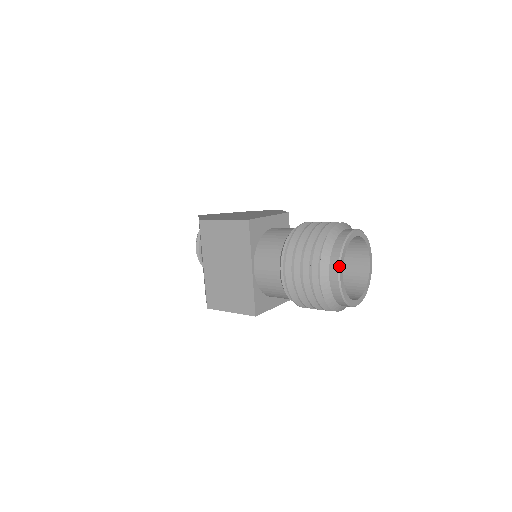
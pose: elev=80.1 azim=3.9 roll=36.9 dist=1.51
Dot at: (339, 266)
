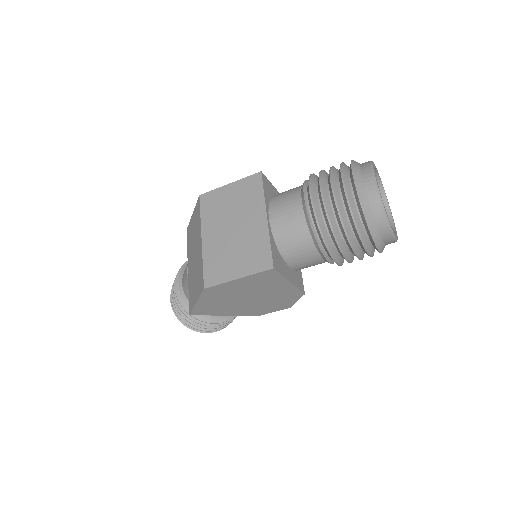
Dot at: (373, 172)
